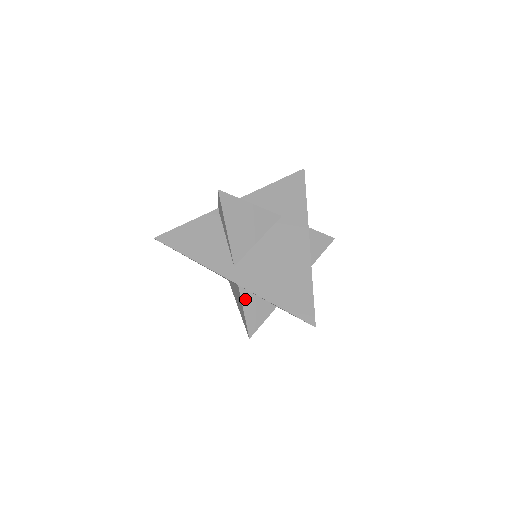
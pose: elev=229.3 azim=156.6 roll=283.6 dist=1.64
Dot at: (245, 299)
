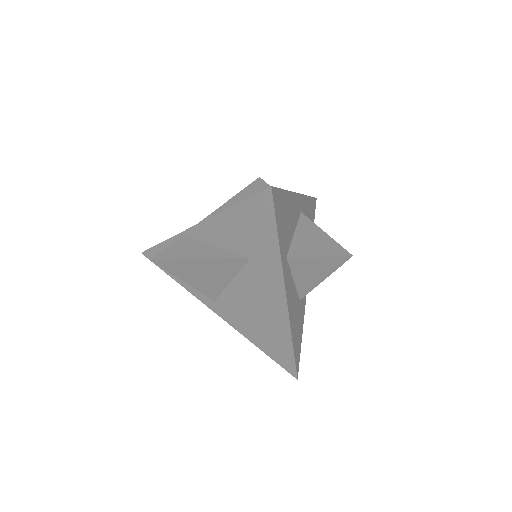
Dot at: occluded
